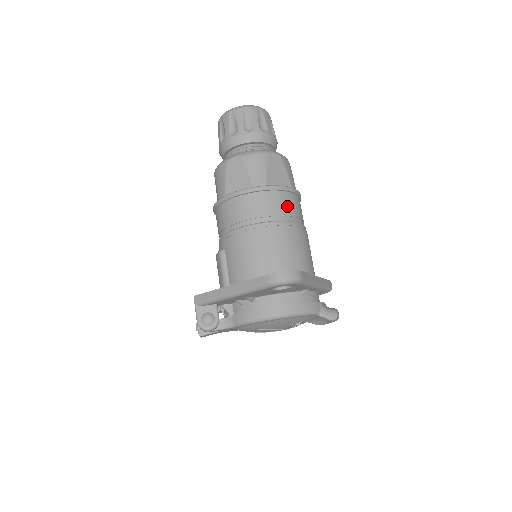
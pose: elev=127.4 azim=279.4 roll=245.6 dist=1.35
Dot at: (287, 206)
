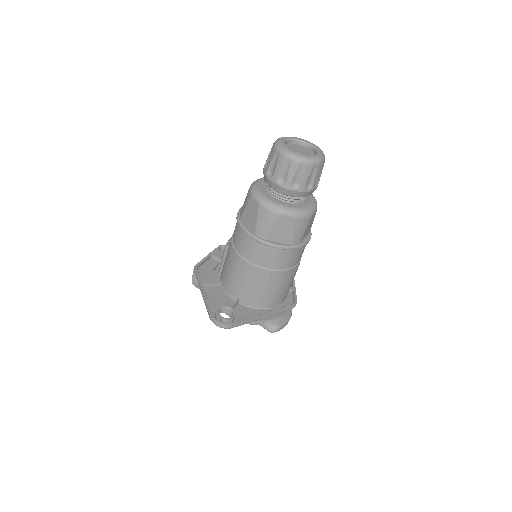
Dot at: (275, 259)
